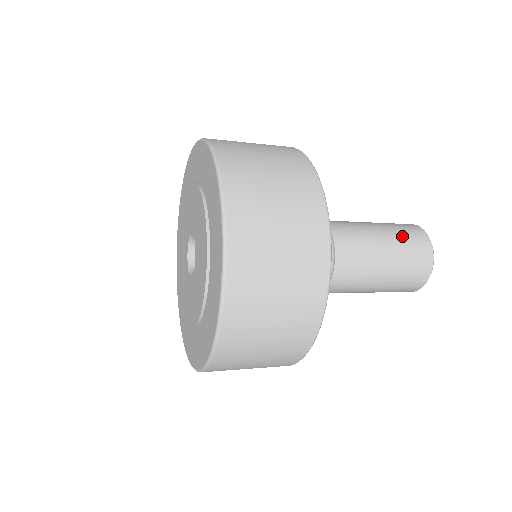
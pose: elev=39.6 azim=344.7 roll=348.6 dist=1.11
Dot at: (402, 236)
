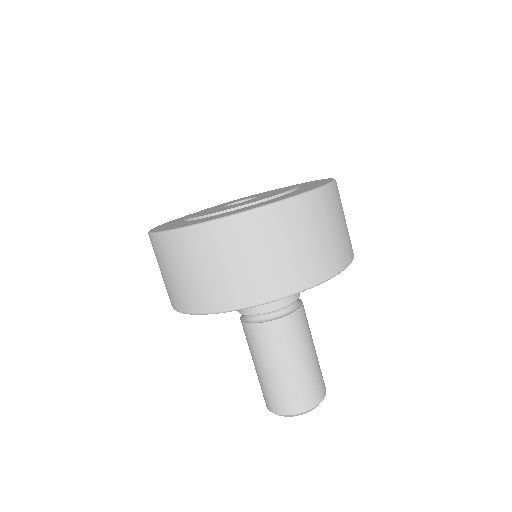
Dot at: occluded
